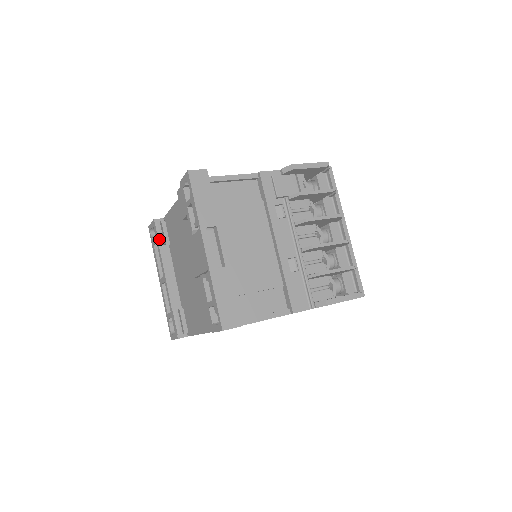
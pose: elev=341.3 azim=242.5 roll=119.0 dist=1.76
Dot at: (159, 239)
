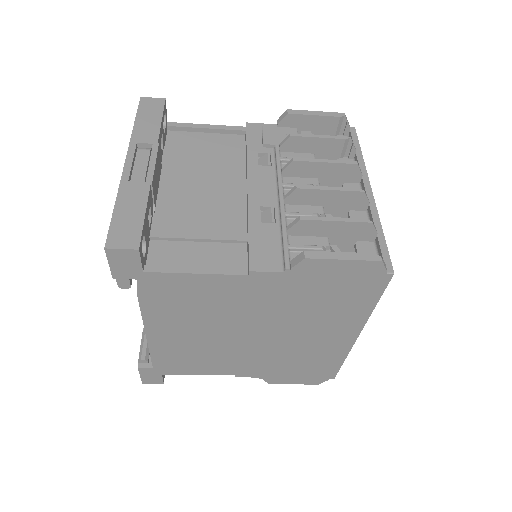
Dot at: occluded
